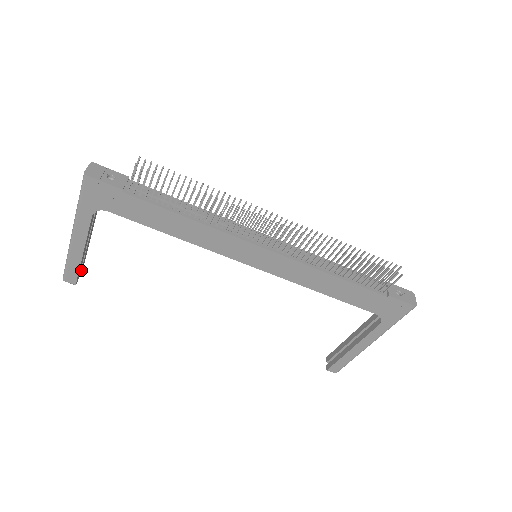
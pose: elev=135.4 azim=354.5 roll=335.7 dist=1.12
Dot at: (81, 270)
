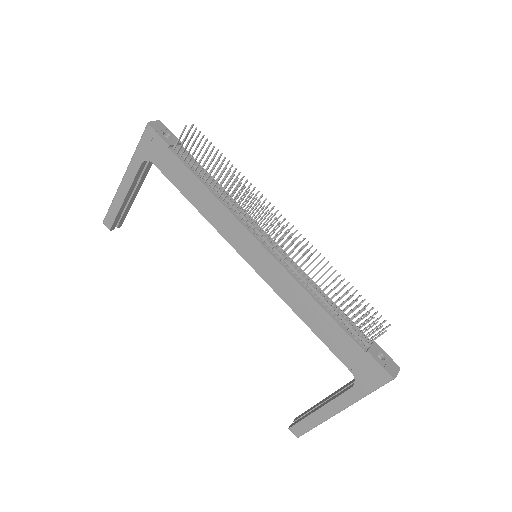
Dot at: (120, 221)
